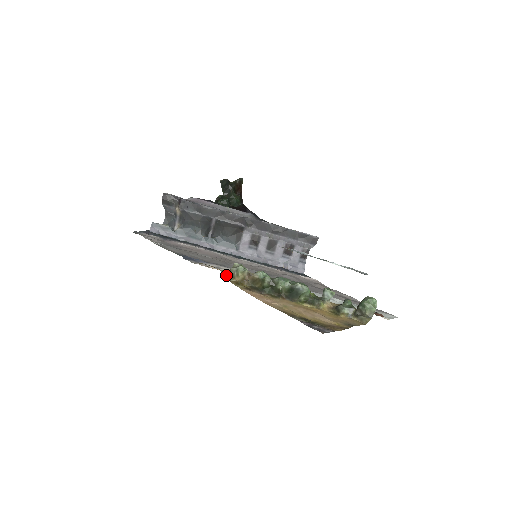
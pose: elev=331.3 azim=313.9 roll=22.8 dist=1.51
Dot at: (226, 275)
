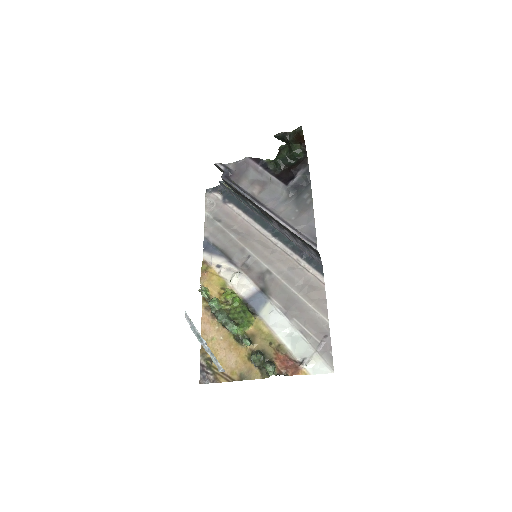
Dot at: occluded
